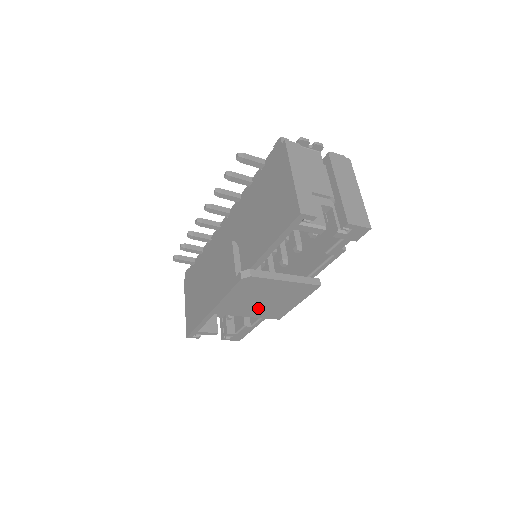
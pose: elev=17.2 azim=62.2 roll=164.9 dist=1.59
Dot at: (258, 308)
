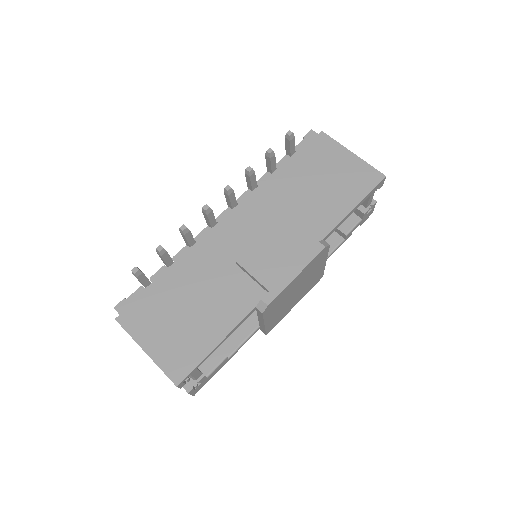
Dot at: (281, 308)
